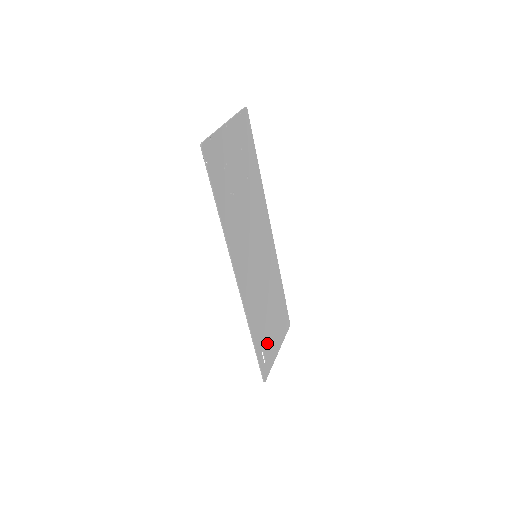
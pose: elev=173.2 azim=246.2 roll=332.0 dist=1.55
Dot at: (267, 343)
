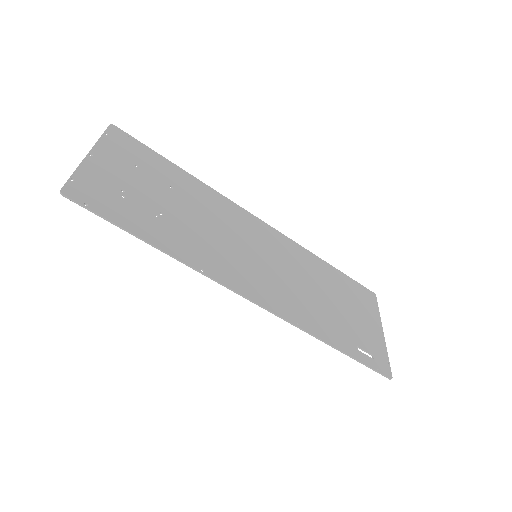
Dot at: (356, 334)
